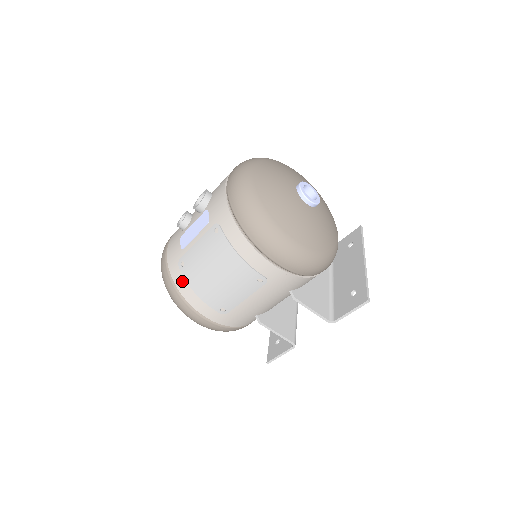
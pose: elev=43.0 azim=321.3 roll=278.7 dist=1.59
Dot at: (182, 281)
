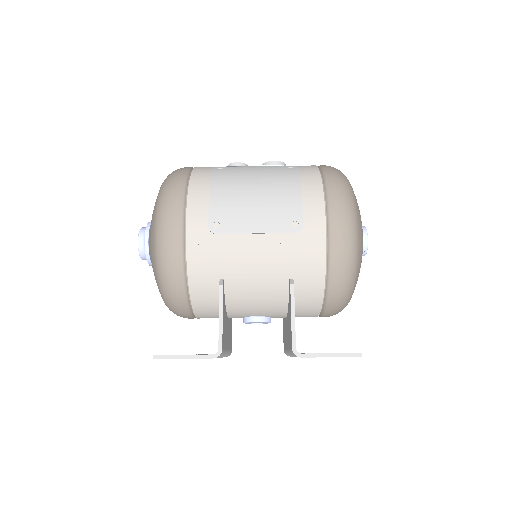
Dot at: (204, 176)
